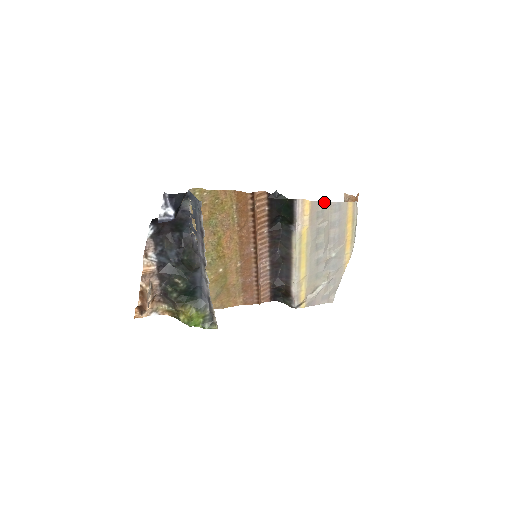
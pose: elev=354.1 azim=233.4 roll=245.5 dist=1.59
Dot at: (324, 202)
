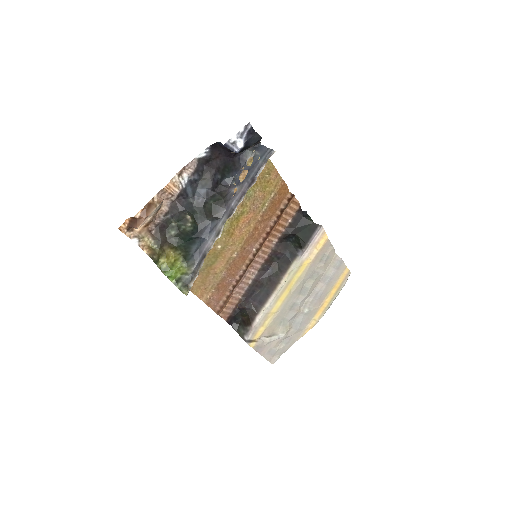
Dot at: (333, 250)
